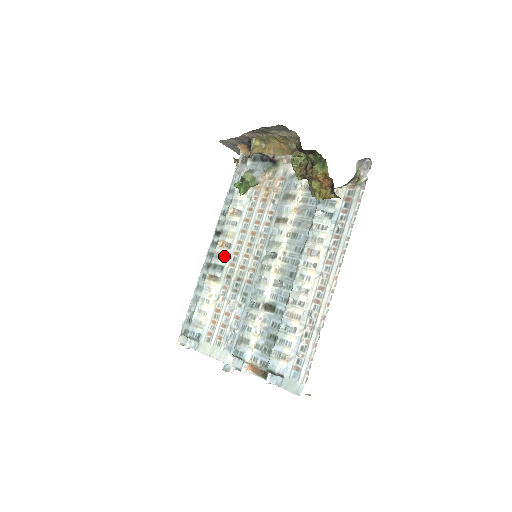
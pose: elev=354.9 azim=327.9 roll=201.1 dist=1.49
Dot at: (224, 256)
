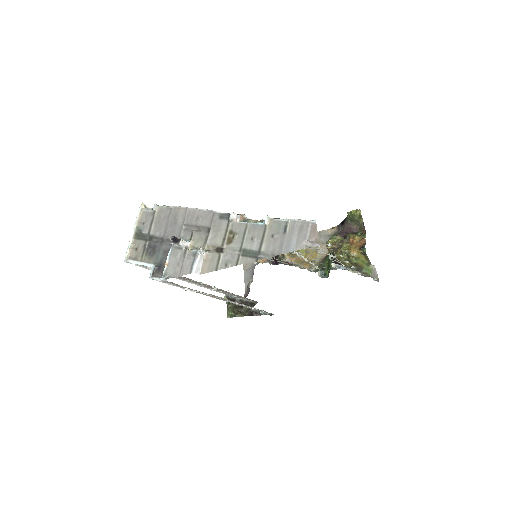
Dot at: occluded
